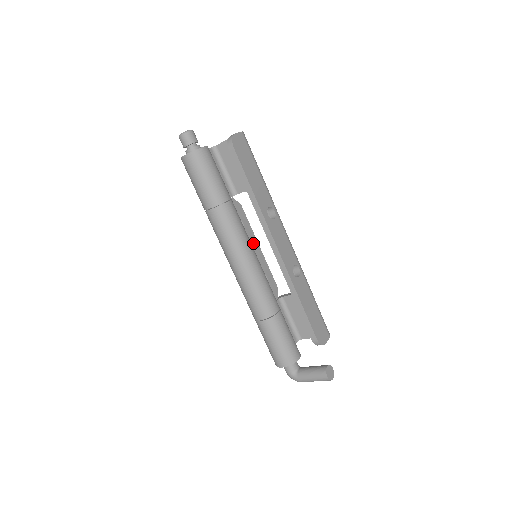
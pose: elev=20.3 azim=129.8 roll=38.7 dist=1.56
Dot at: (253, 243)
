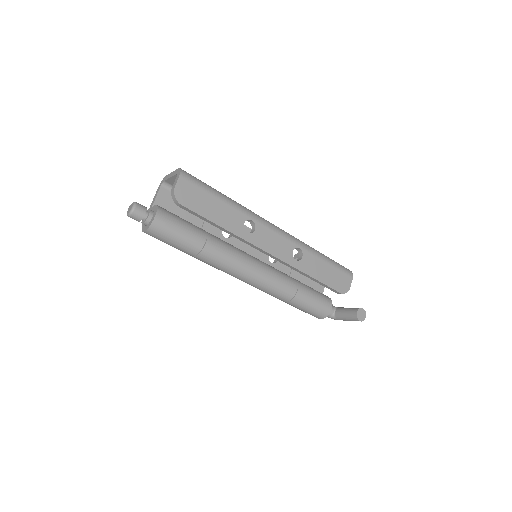
Dot at: occluded
